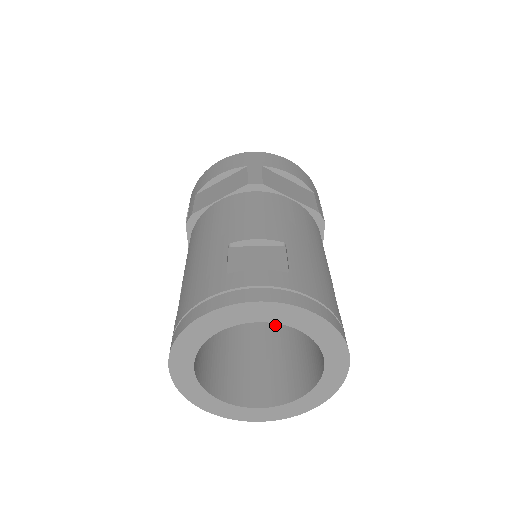
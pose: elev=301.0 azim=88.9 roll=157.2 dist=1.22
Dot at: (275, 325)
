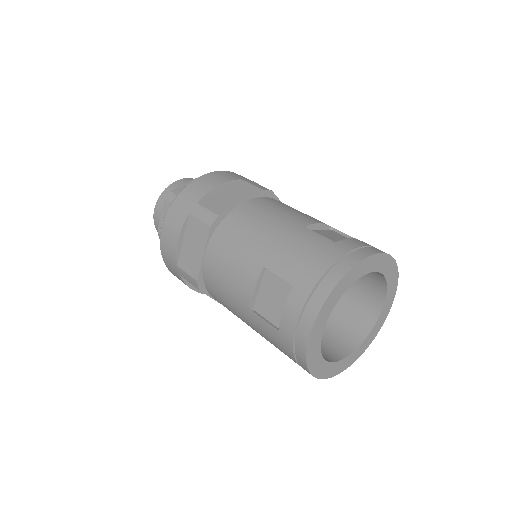
Dot at: occluded
